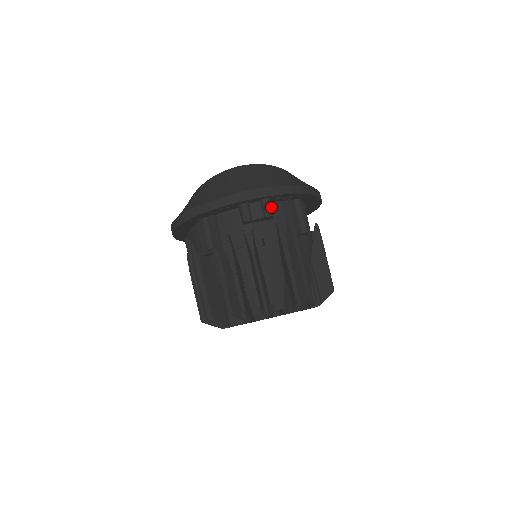
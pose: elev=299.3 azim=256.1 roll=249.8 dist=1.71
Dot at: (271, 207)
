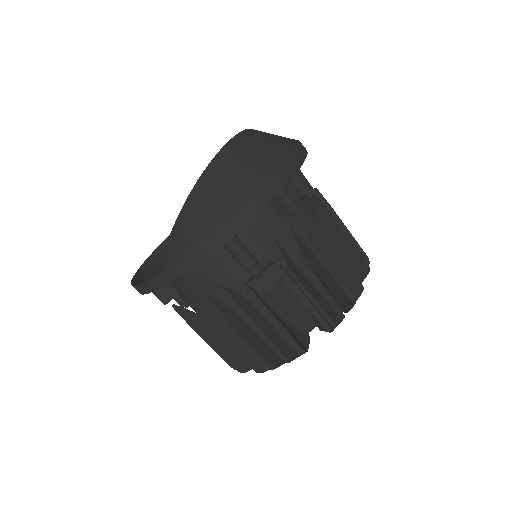
Dot at: (301, 179)
